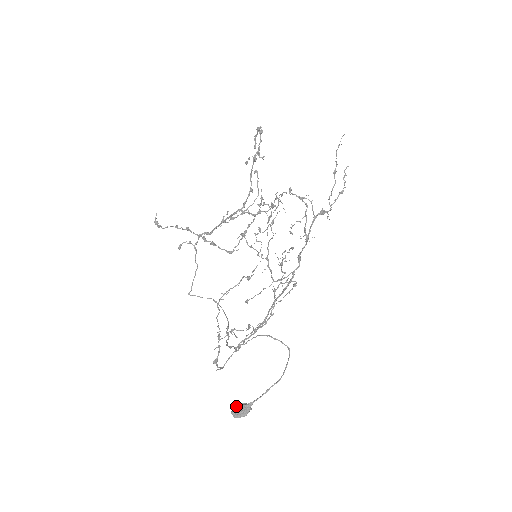
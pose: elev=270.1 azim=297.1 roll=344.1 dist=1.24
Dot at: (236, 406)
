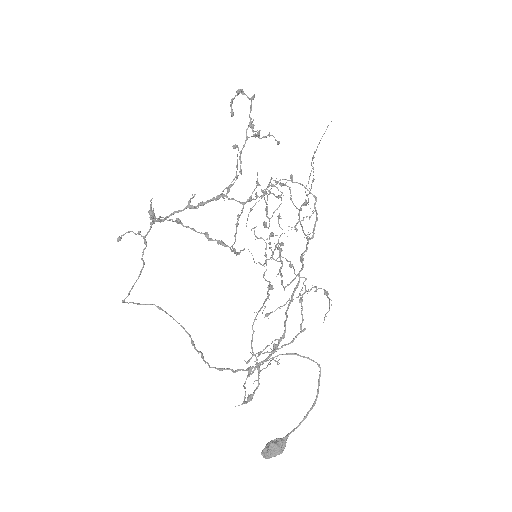
Dot at: (272, 445)
